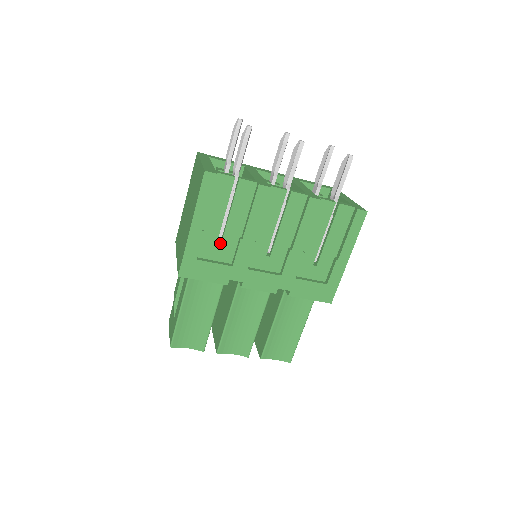
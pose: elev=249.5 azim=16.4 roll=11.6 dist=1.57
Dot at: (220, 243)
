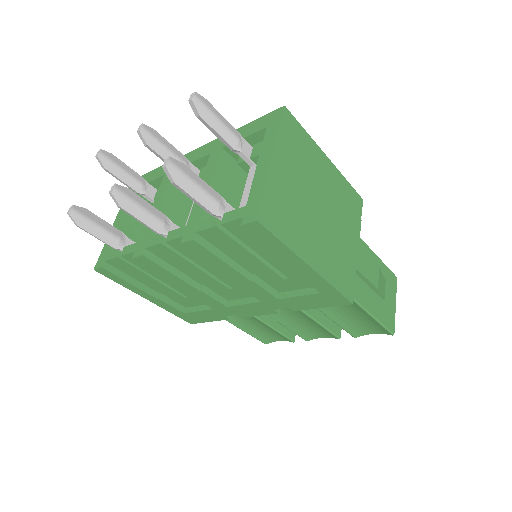
Dot at: occluded
